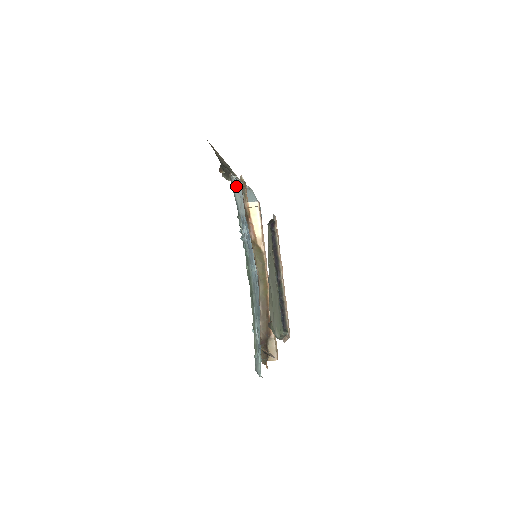
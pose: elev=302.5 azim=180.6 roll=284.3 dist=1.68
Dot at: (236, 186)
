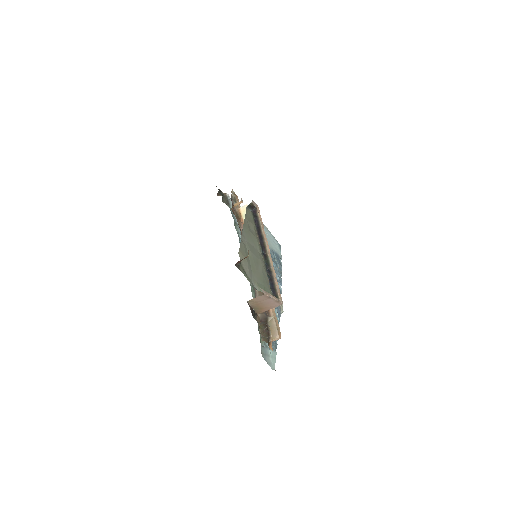
Dot at: occluded
